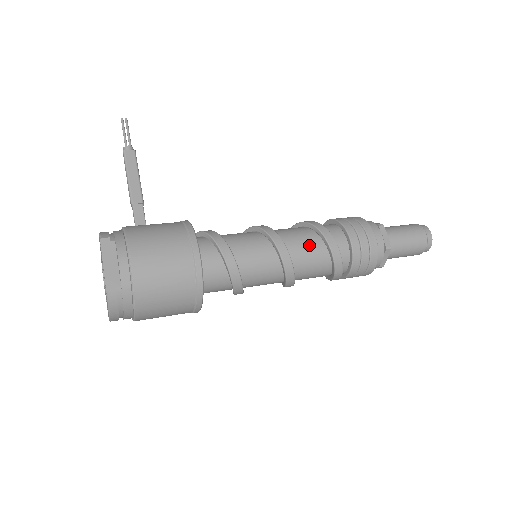
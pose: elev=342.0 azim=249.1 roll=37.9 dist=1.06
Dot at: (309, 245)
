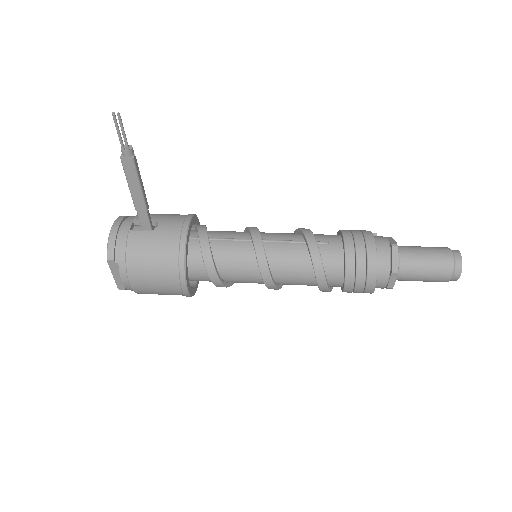
Dot at: (300, 280)
